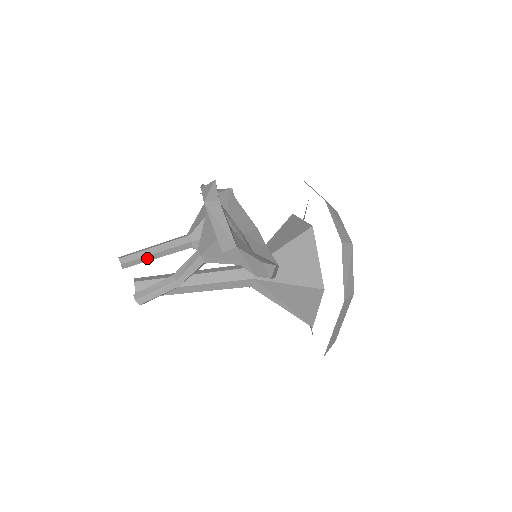
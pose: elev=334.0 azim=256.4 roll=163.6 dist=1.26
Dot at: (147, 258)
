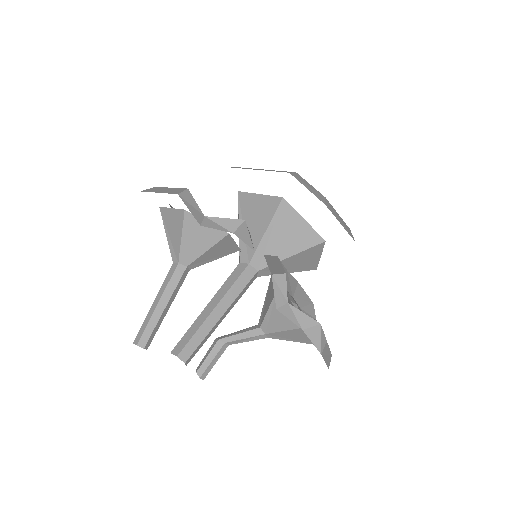
Dot at: (160, 320)
